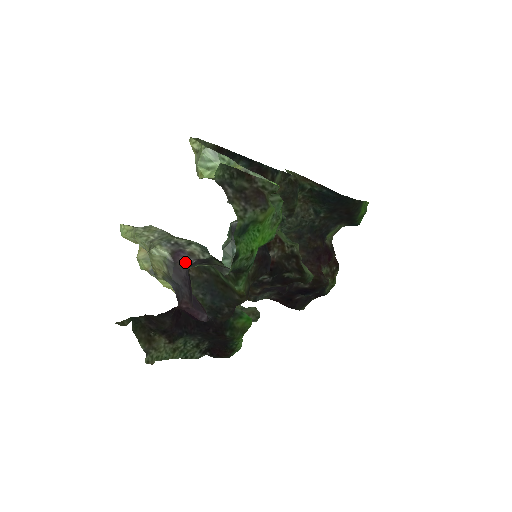
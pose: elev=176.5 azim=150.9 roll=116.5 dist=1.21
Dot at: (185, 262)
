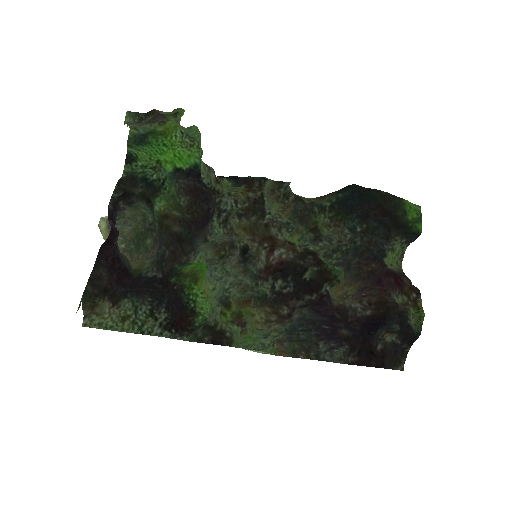
Dot at: (116, 210)
